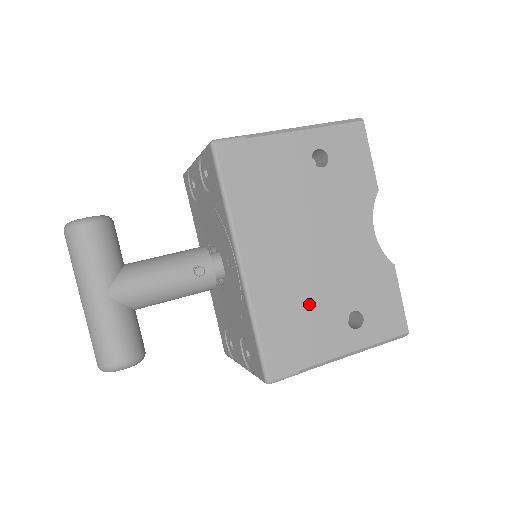
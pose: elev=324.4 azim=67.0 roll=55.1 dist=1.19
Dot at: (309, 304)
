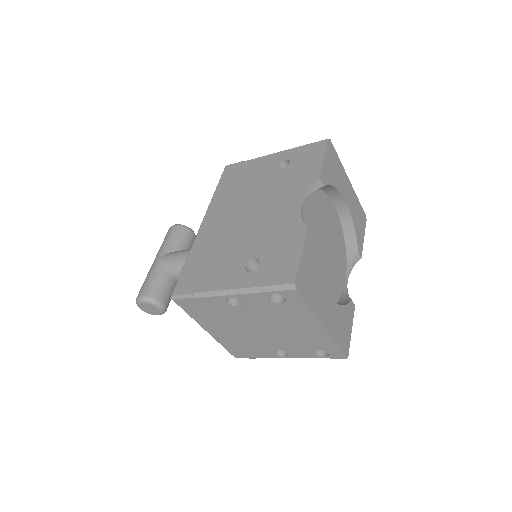
Dot at: (225, 250)
